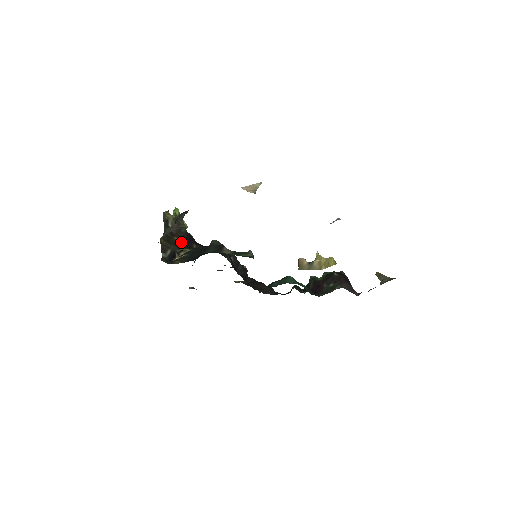
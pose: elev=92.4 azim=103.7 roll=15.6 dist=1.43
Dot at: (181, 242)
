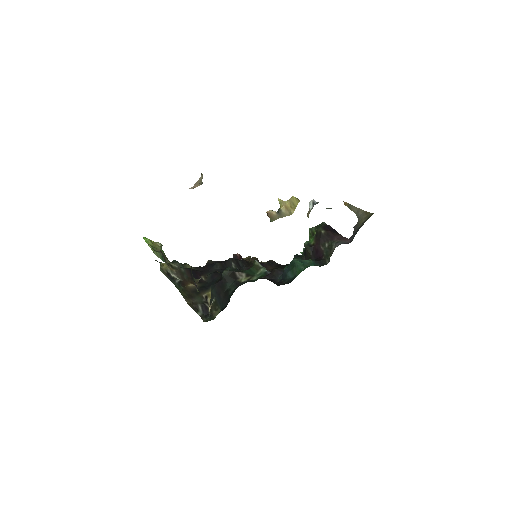
Dot at: occluded
